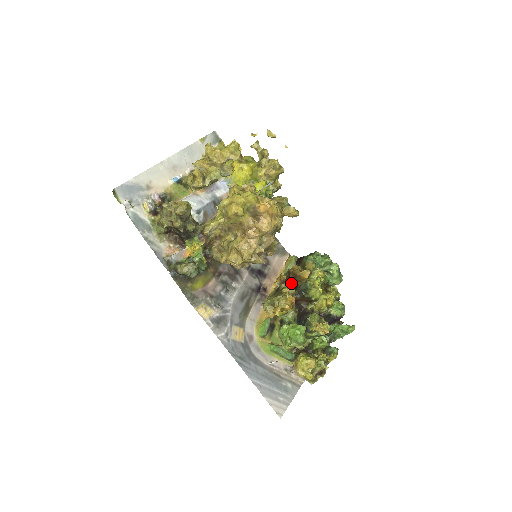
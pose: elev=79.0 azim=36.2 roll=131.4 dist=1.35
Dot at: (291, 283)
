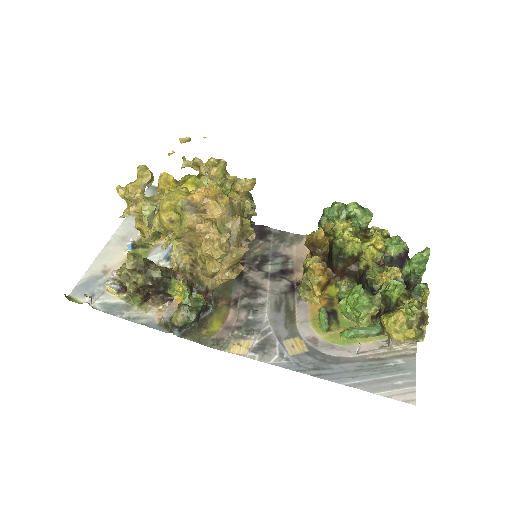
Dot at: (316, 255)
